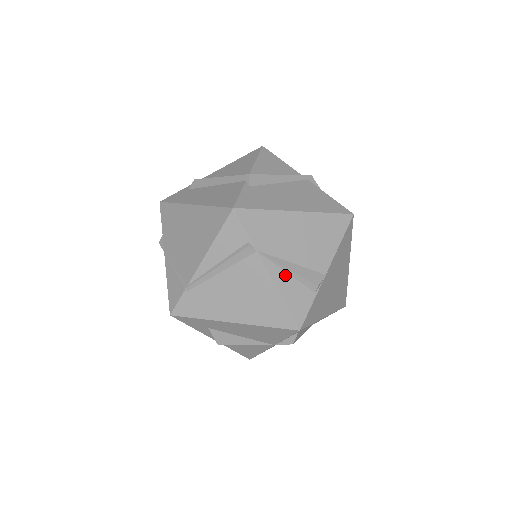
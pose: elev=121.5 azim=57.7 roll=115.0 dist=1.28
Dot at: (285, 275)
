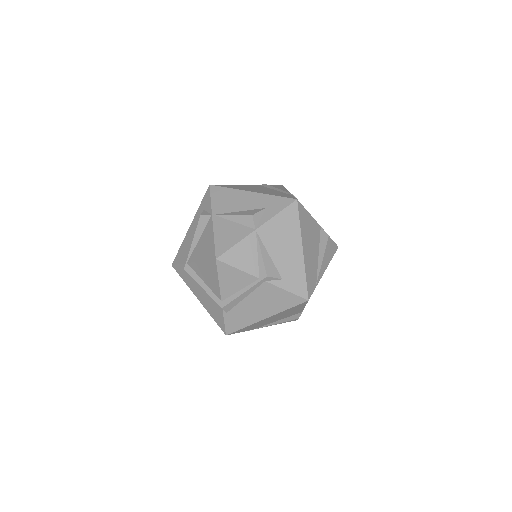
Dot at: occluded
